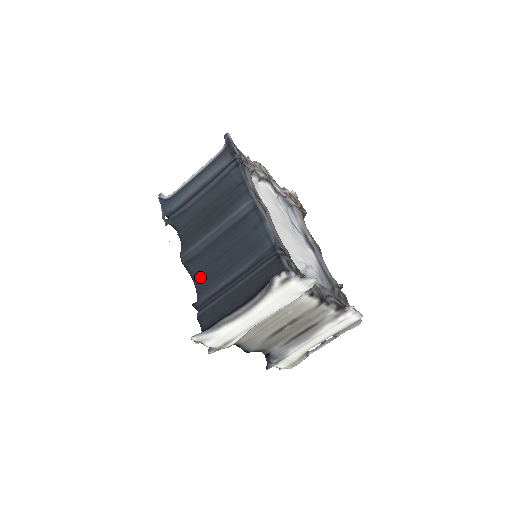
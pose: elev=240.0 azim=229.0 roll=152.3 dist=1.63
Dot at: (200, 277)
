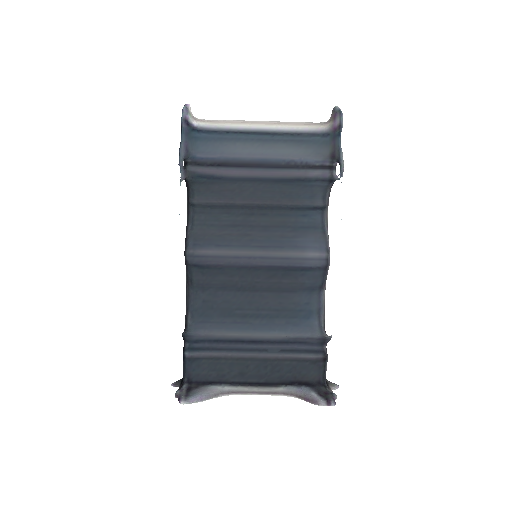
Dot at: (204, 295)
